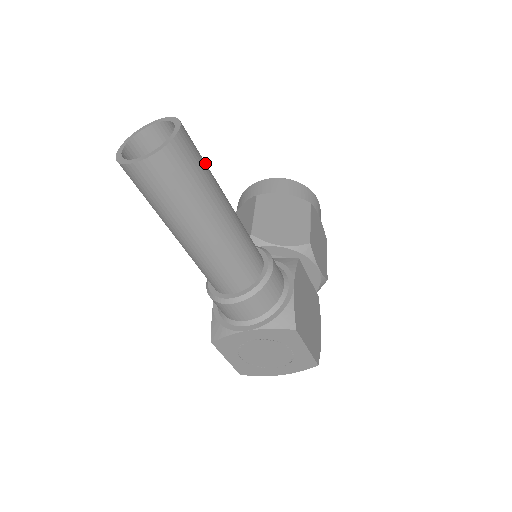
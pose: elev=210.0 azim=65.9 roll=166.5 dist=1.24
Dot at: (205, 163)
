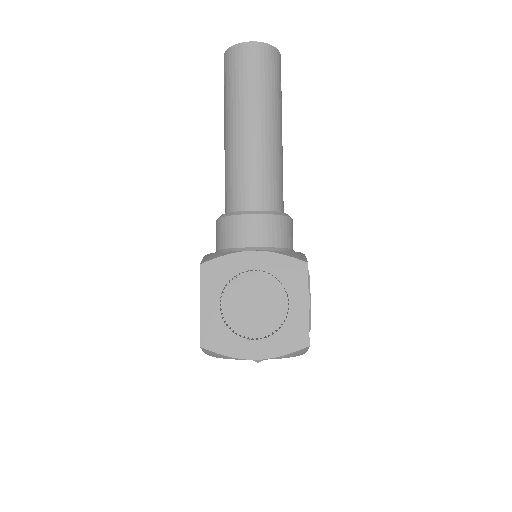
Dot at: occluded
